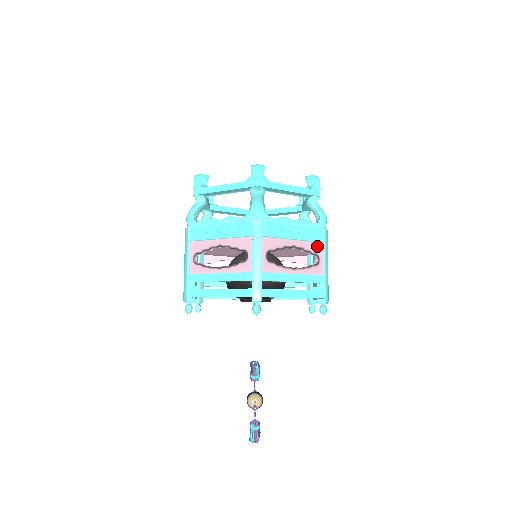
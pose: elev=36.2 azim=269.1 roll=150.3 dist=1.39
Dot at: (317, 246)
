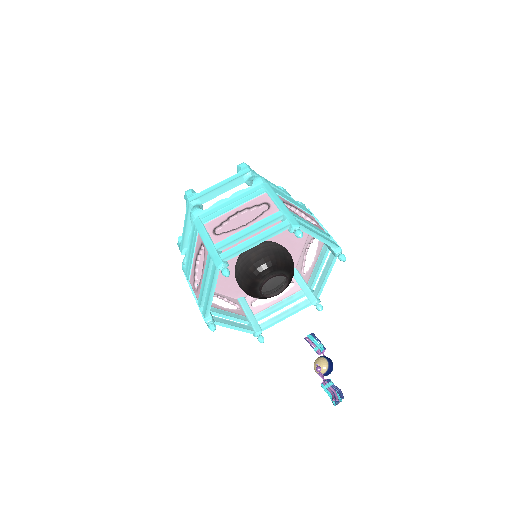
Dot at: (261, 198)
